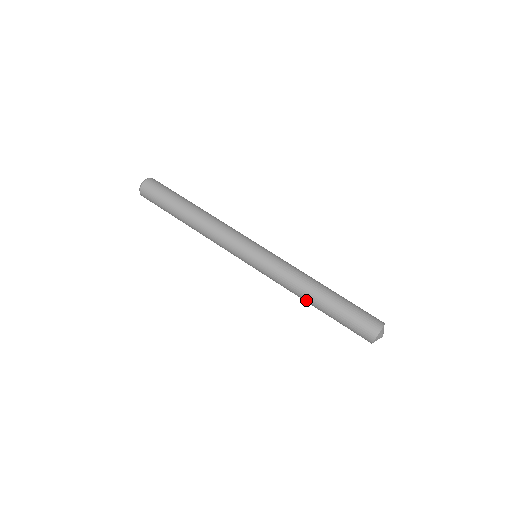
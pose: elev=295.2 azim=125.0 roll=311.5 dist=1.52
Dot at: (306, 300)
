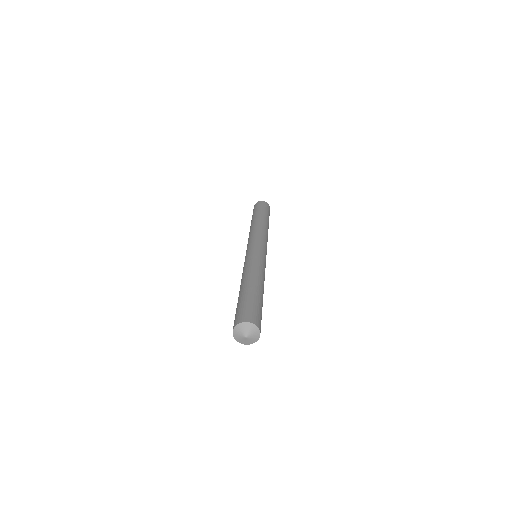
Dot at: (241, 283)
